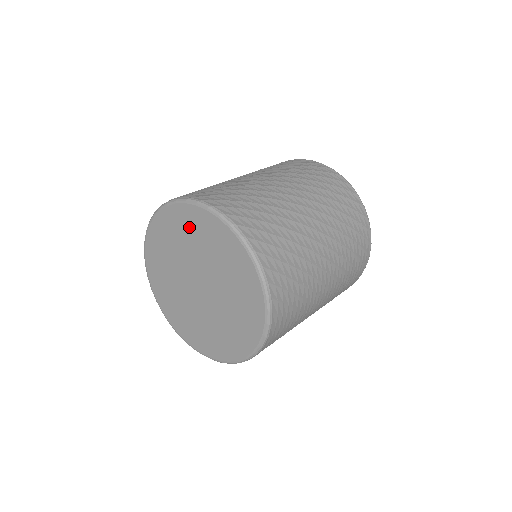
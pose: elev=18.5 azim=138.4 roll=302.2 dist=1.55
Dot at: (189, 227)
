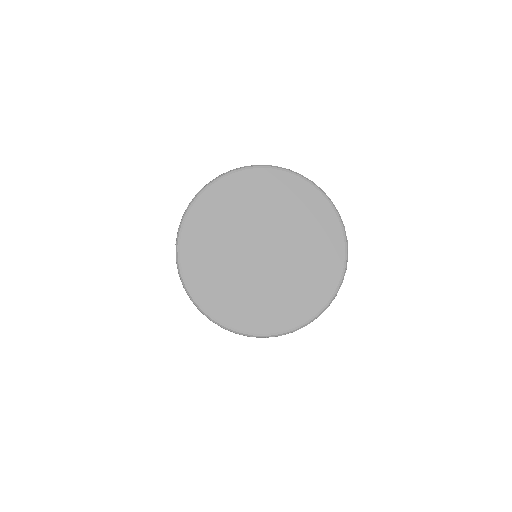
Dot at: (289, 196)
